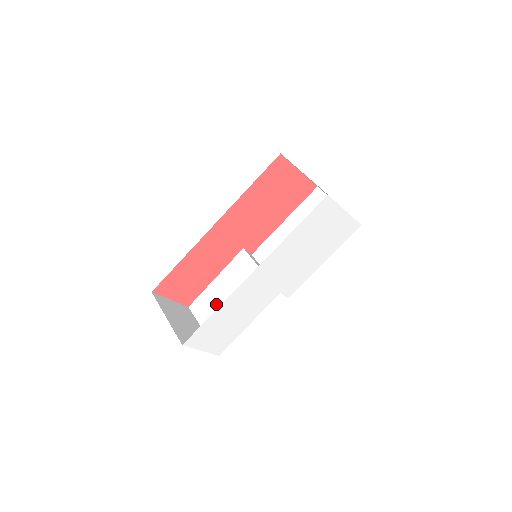
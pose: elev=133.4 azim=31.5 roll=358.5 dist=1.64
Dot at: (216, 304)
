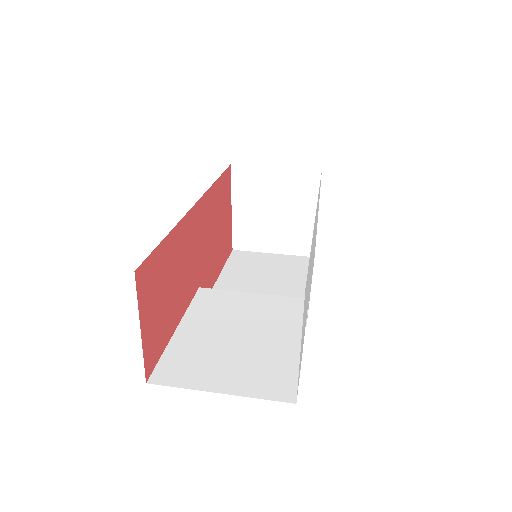
Dot at: (212, 351)
